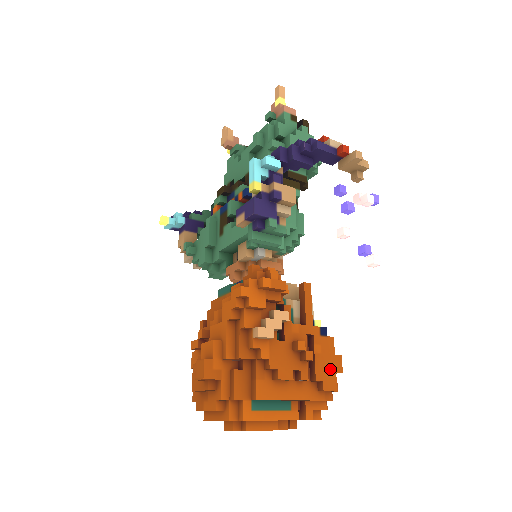
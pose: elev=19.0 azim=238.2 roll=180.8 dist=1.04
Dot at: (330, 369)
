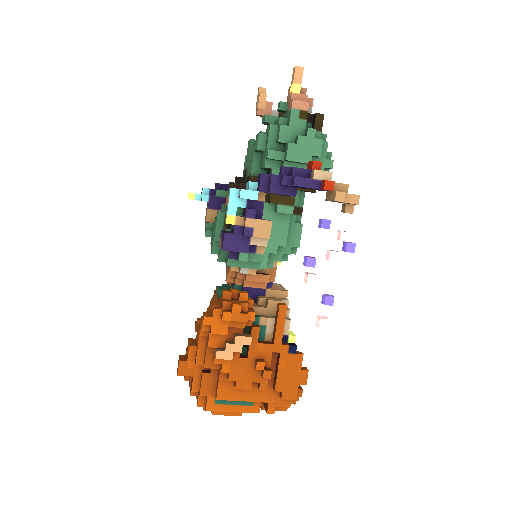
Dot at: (293, 382)
